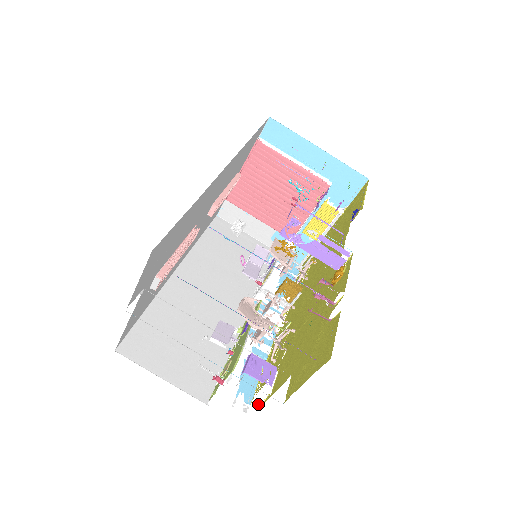
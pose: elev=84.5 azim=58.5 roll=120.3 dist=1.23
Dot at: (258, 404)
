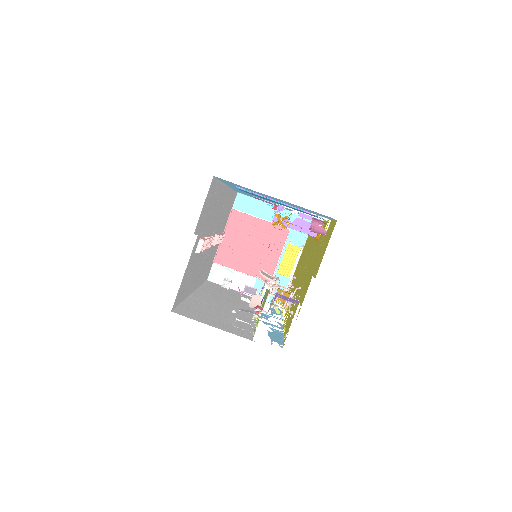
Dot at: occluded
